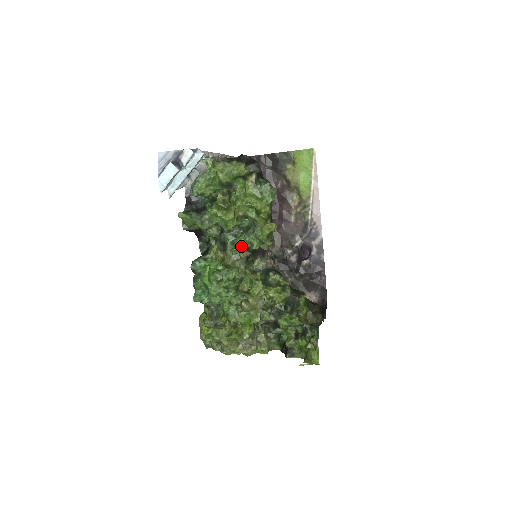
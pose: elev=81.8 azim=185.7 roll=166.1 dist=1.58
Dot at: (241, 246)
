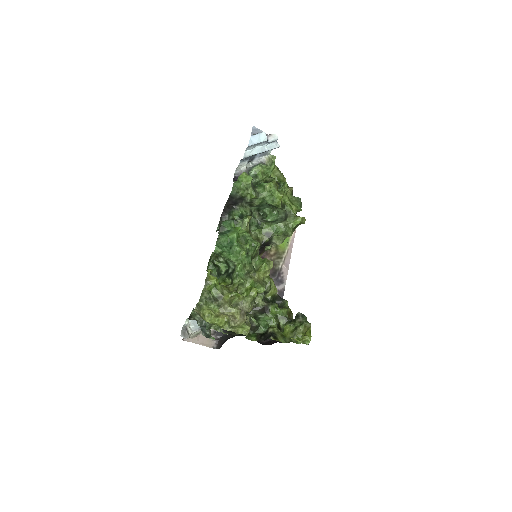
Dot at: (265, 230)
